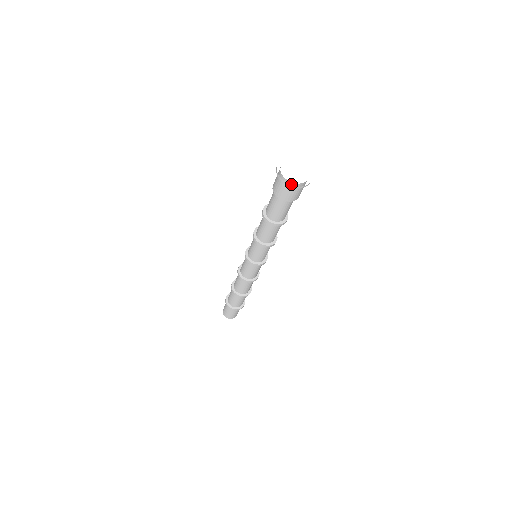
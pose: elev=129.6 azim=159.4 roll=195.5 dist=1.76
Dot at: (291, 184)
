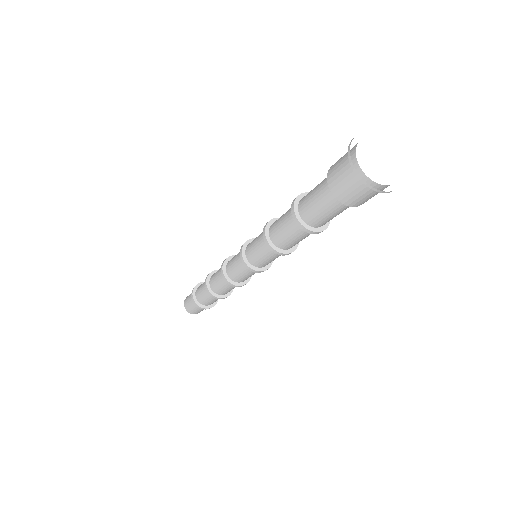
Dot at: (377, 187)
